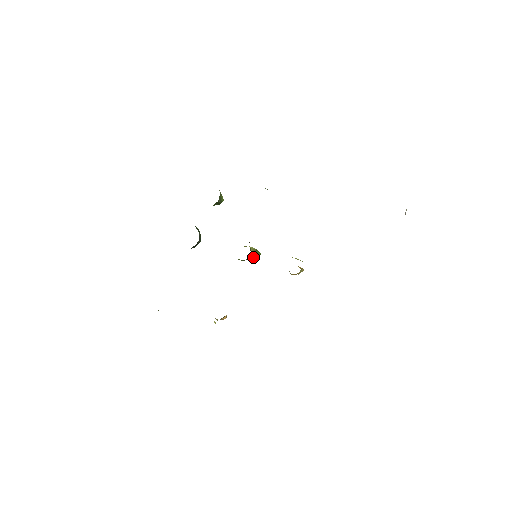
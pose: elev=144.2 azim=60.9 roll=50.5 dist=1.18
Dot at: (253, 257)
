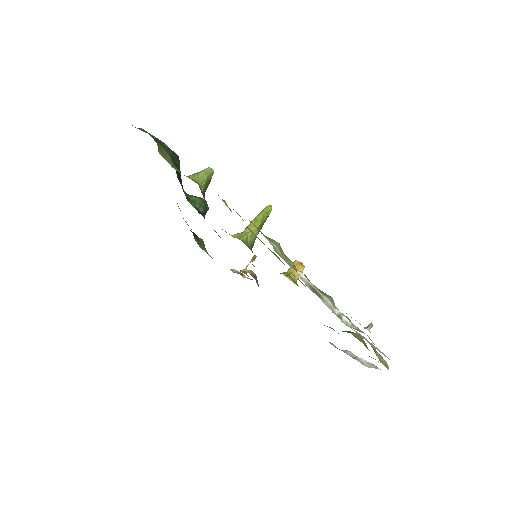
Dot at: (261, 226)
